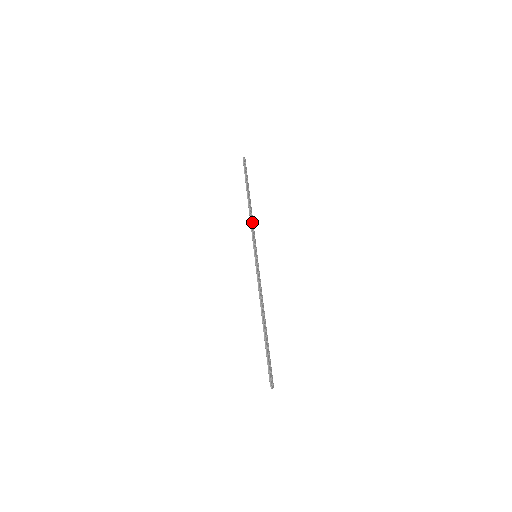
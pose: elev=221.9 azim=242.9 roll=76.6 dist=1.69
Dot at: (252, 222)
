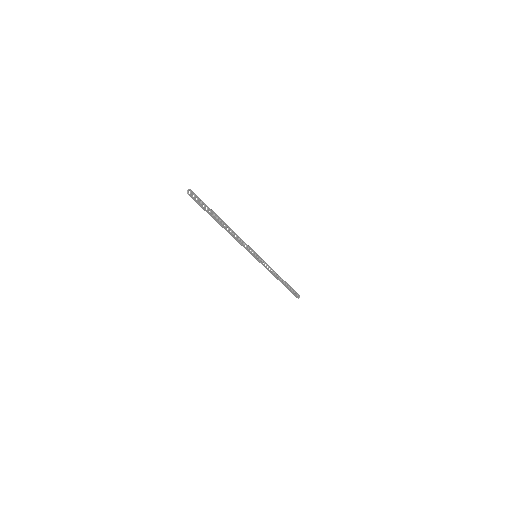
Dot at: (238, 238)
